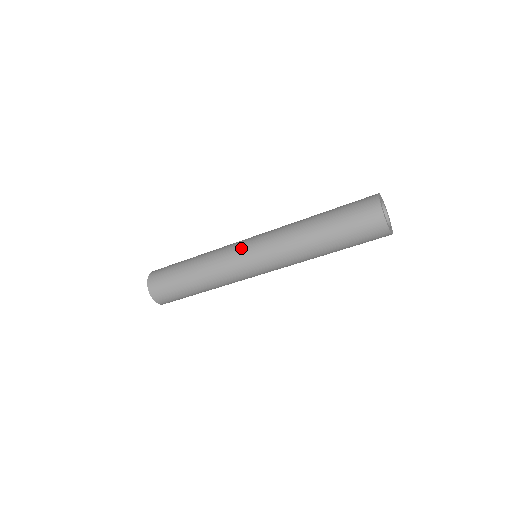
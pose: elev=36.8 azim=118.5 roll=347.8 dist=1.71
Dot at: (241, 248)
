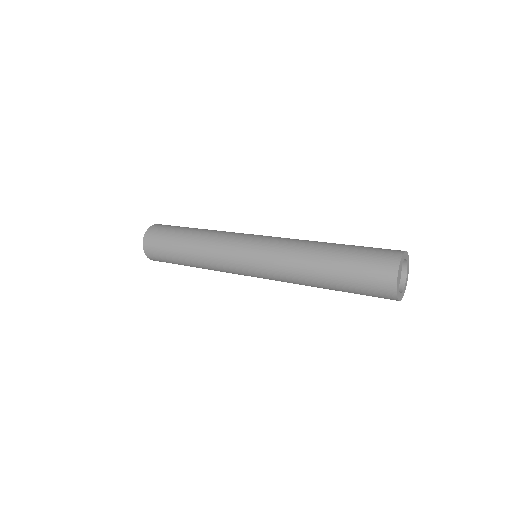
Dot at: occluded
